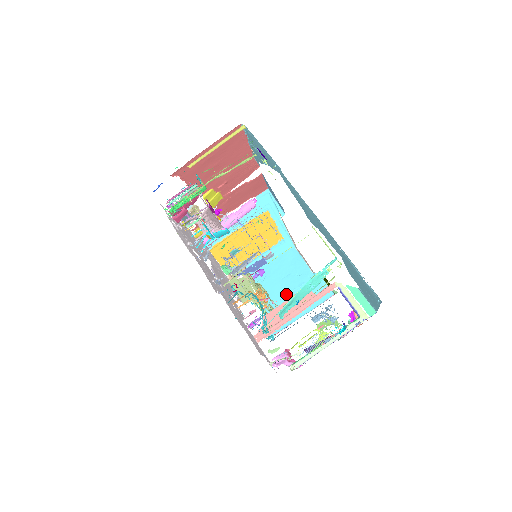
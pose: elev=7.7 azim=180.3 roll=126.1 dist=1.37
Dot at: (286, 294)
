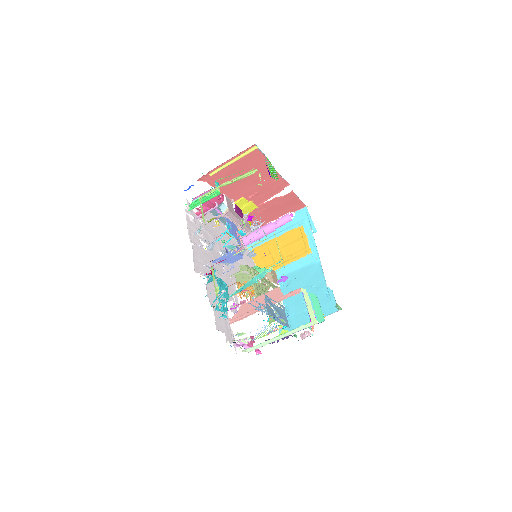
Dot at: (300, 302)
